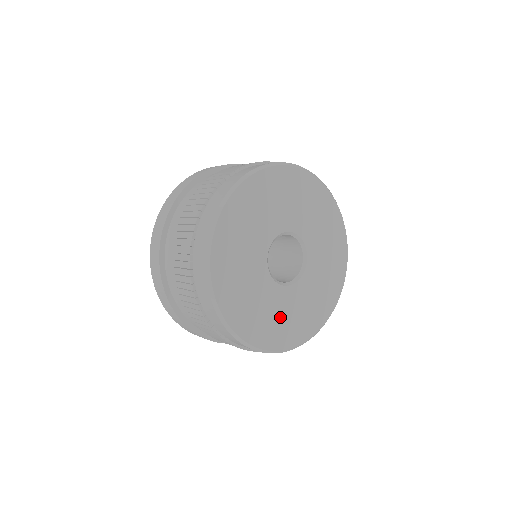
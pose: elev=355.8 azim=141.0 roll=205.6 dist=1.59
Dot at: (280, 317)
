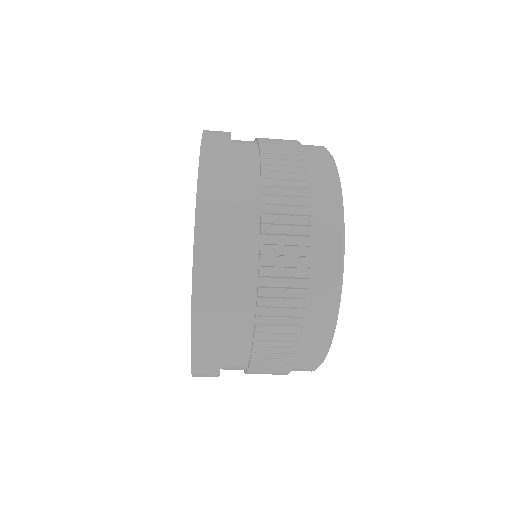
Dot at: occluded
